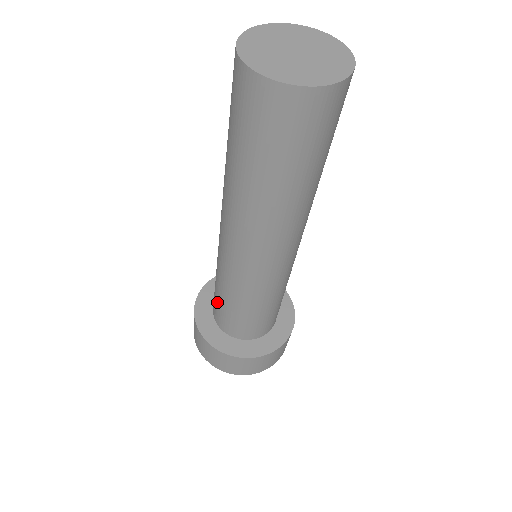
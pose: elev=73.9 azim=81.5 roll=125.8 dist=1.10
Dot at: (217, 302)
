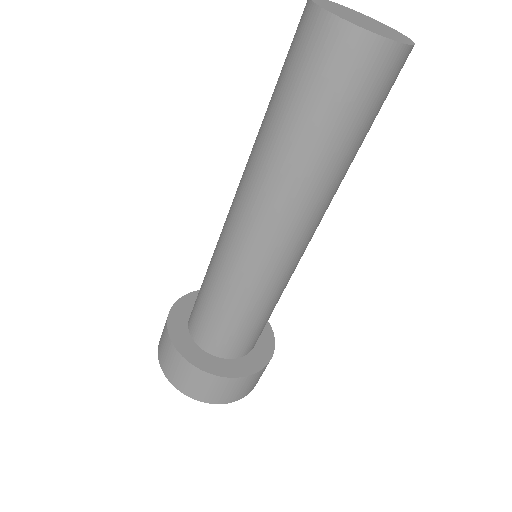
Dot at: (199, 302)
